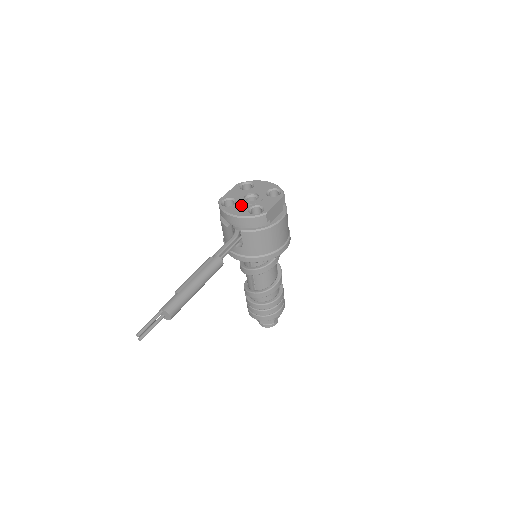
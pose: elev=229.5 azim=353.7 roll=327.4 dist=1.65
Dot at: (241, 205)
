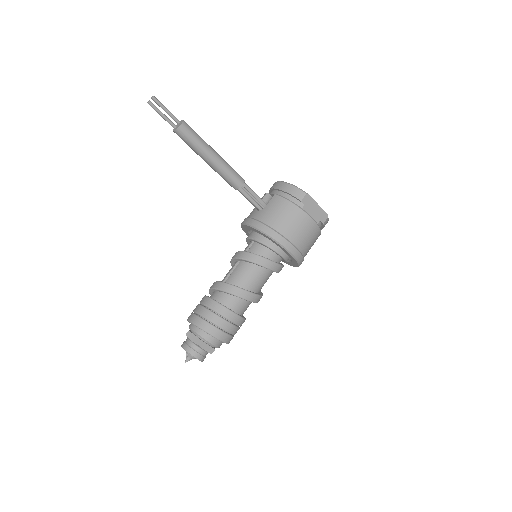
Dot at: occluded
